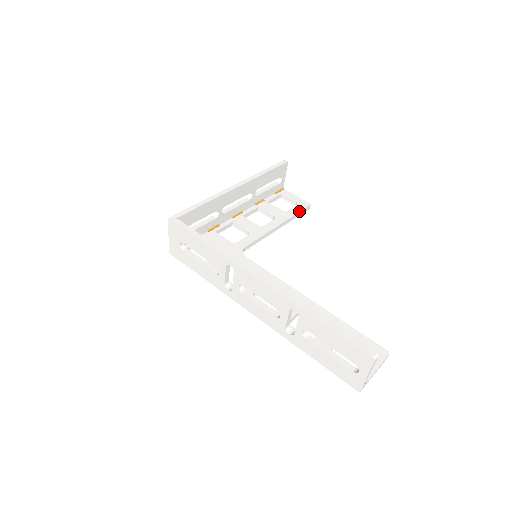
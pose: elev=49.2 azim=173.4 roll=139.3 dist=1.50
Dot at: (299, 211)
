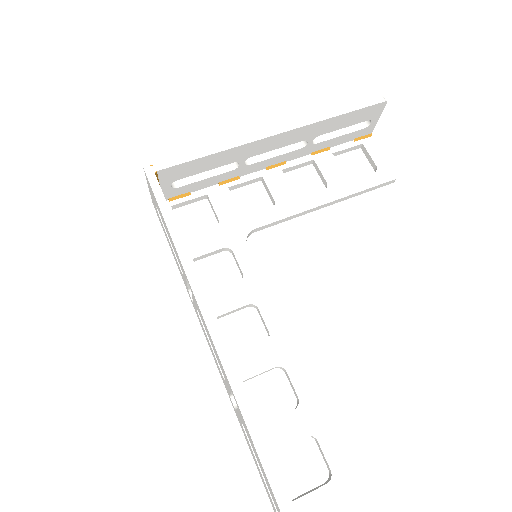
Dot at: (371, 186)
